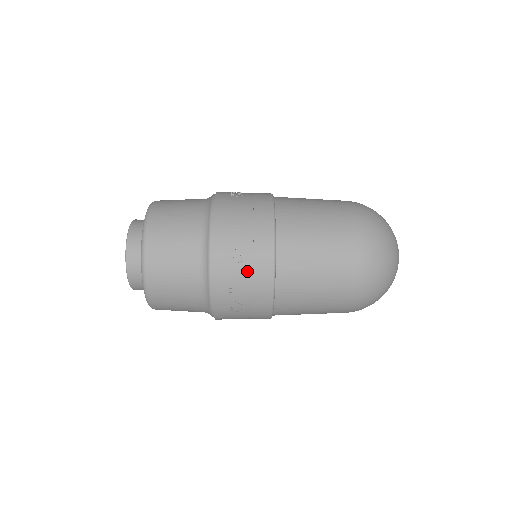
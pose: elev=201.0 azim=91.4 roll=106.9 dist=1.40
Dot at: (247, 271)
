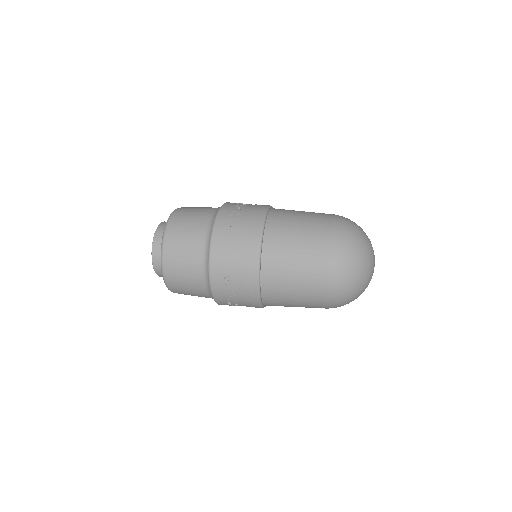
Dot at: (239, 294)
